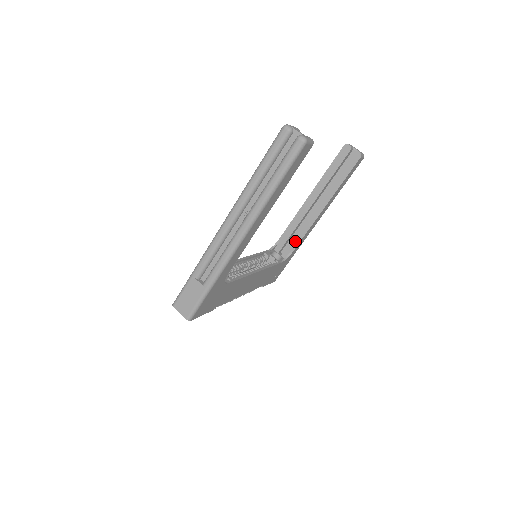
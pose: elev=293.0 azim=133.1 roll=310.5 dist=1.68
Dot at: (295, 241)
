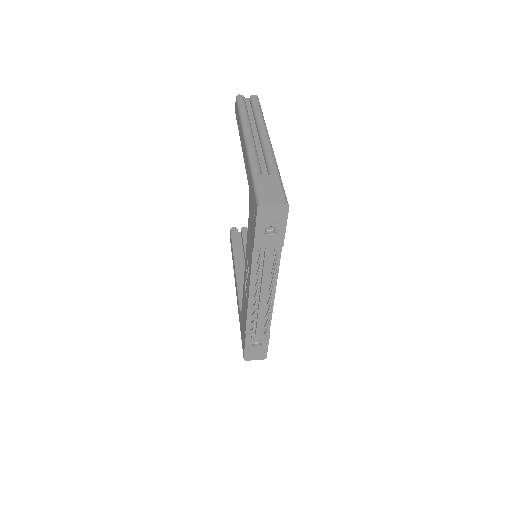
Dot at: occluded
